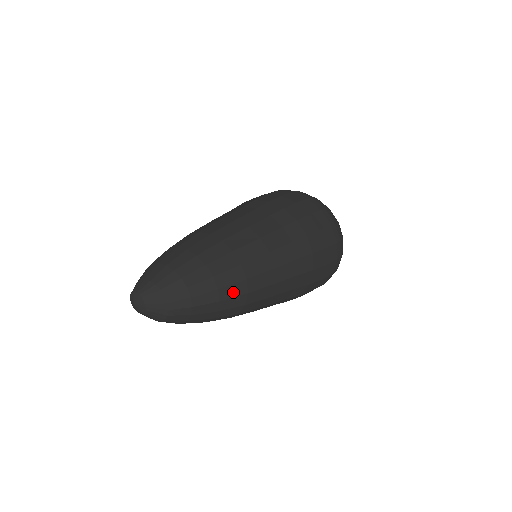
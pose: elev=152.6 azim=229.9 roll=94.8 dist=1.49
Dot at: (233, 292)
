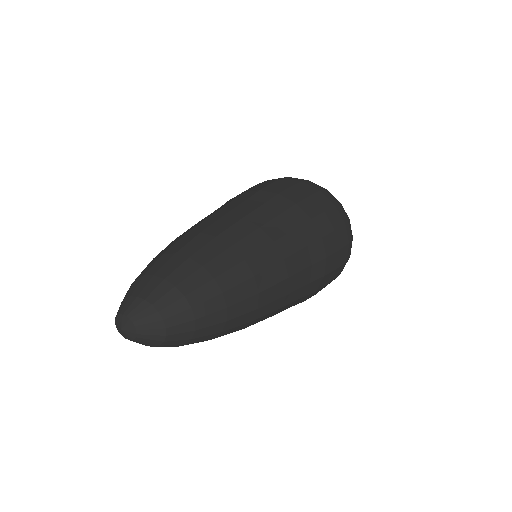
Dot at: (241, 294)
